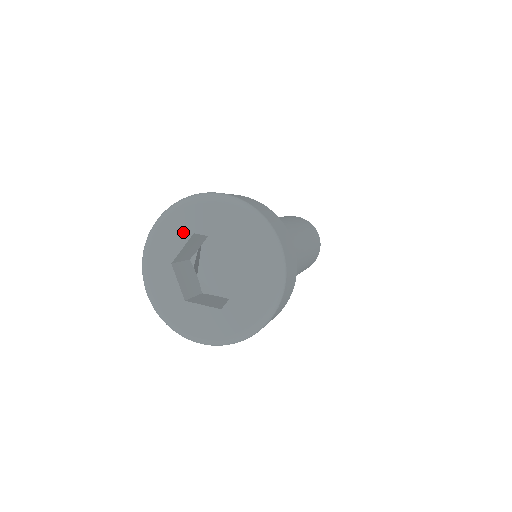
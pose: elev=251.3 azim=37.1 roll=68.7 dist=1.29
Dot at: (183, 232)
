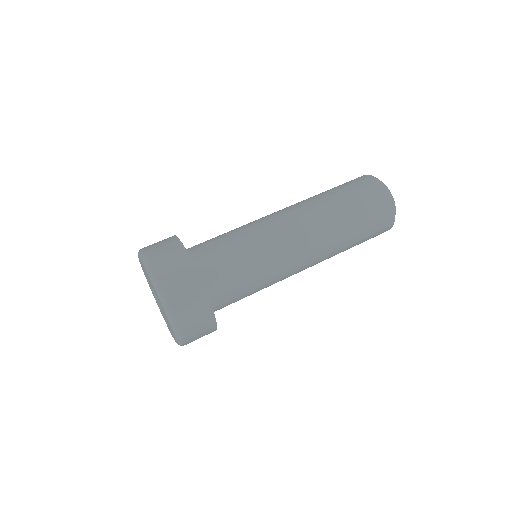
Dot at: (144, 272)
